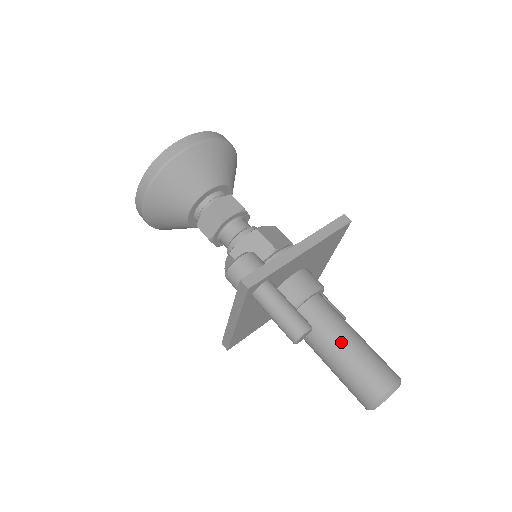
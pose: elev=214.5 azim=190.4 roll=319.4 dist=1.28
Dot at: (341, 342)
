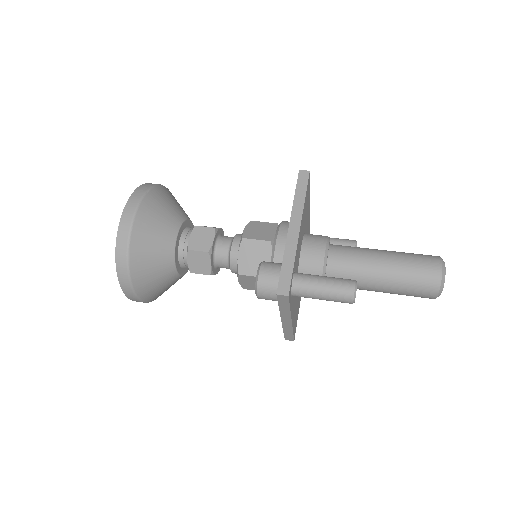
Dot at: (379, 269)
